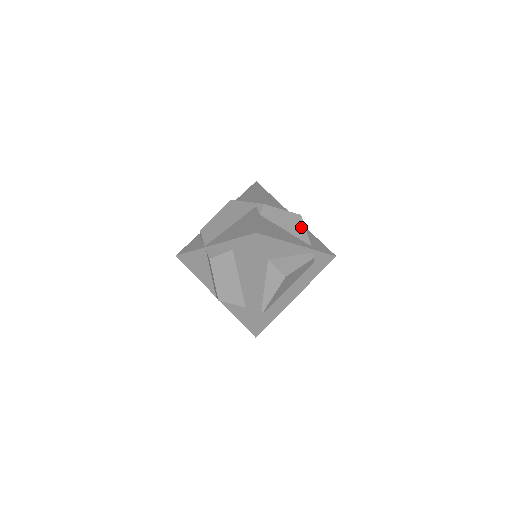
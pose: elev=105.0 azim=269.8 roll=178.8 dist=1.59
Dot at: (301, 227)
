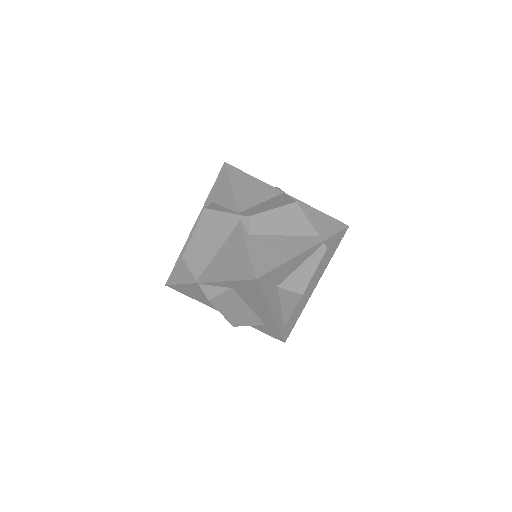
Dot at: (301, 219)
